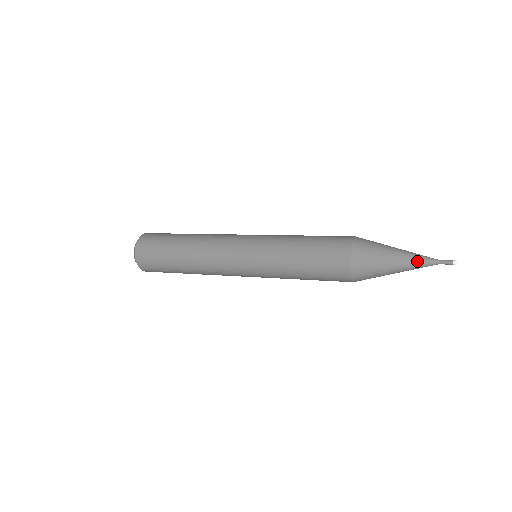
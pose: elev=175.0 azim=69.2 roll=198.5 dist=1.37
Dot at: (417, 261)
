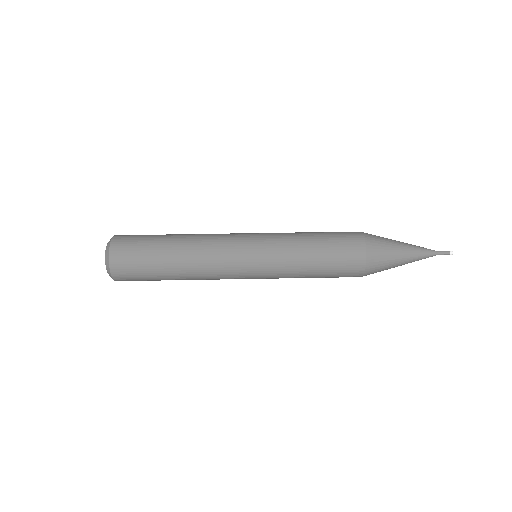
Dot at: (421, 255)
